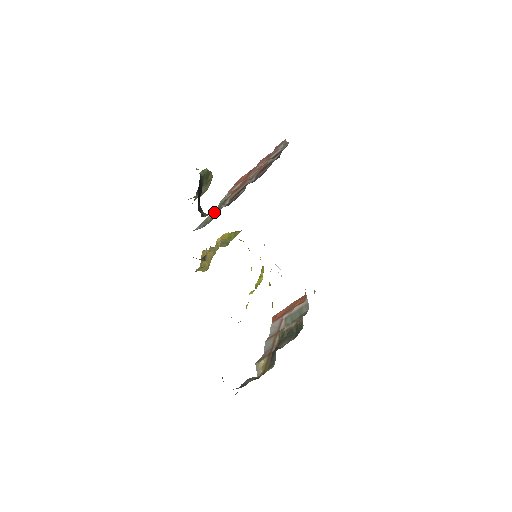
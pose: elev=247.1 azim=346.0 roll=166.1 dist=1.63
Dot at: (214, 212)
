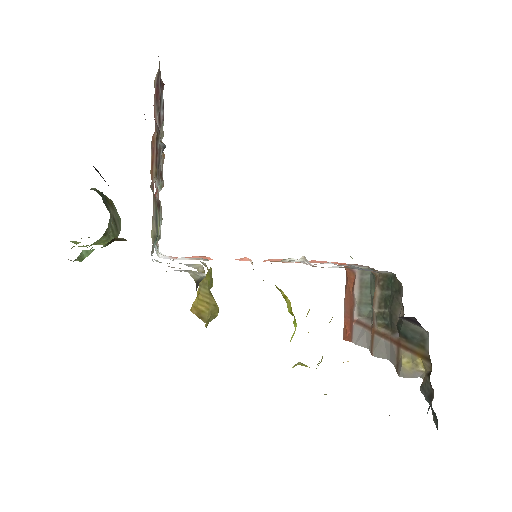
Dot at: (156, 242)
